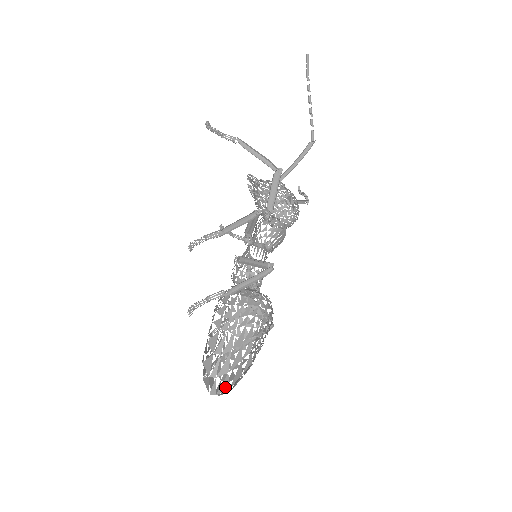
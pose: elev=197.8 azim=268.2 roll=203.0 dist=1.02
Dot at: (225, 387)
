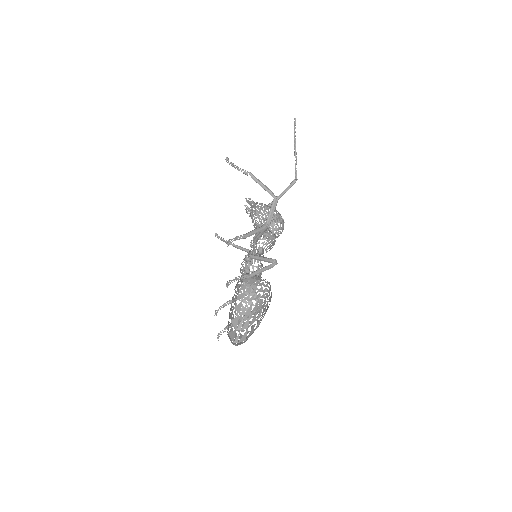
Dot at: (244, 338)
